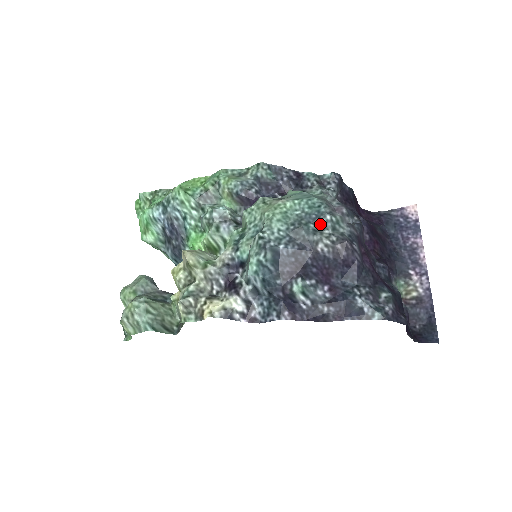
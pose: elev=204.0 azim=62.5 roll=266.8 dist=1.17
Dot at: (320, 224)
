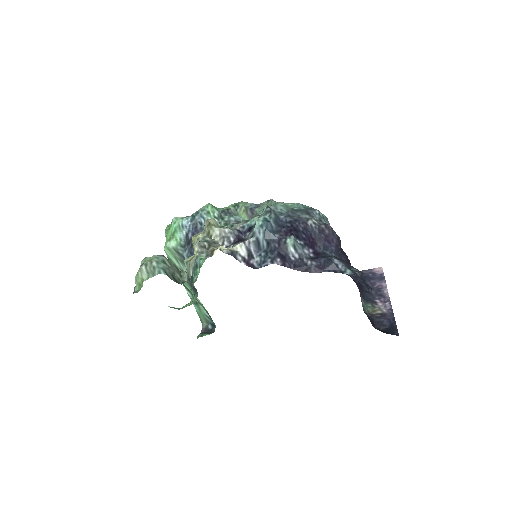
Dot at: (311, 214)
